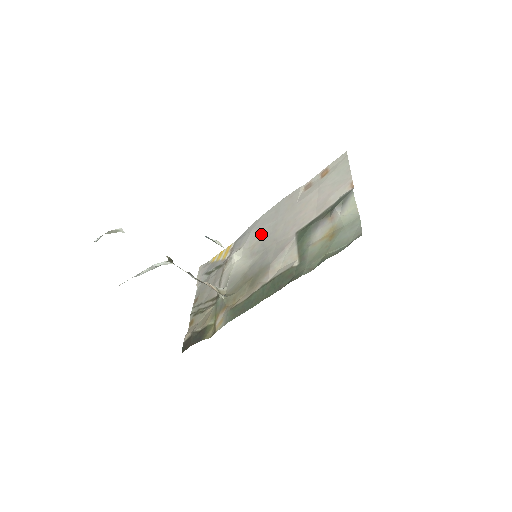
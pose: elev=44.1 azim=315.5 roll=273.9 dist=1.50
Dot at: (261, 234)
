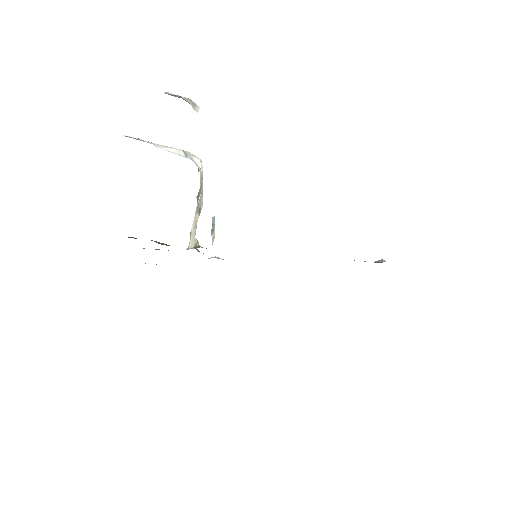
Dot at: occluded
